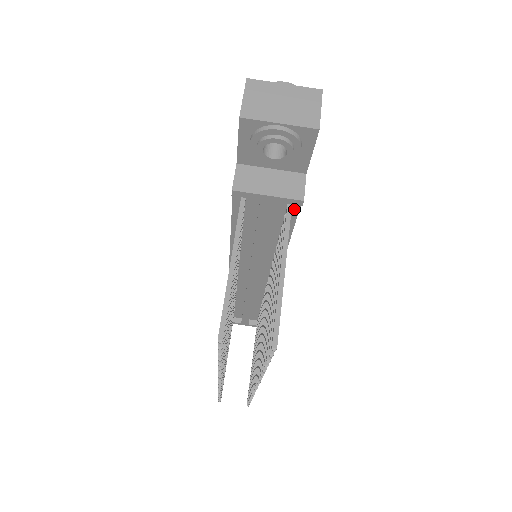
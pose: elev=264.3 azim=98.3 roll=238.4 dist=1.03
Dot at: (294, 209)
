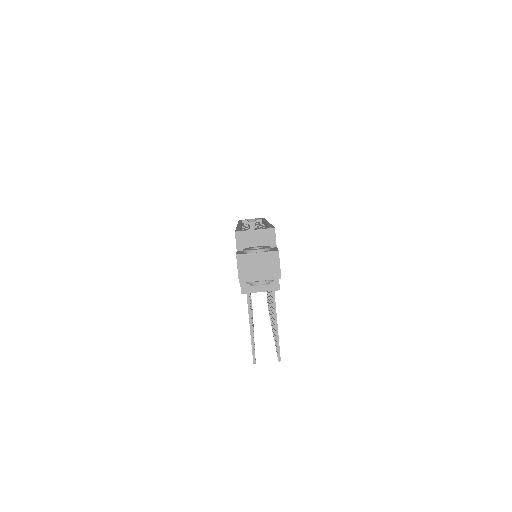
Dot at: occluded
